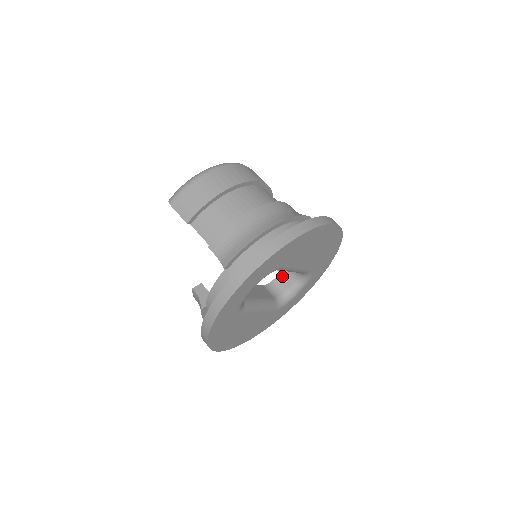
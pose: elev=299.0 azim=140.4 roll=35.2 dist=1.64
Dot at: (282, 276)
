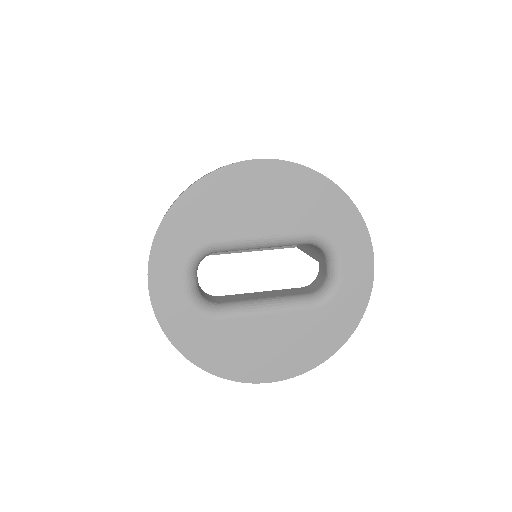
Dot at: (320, 264)
